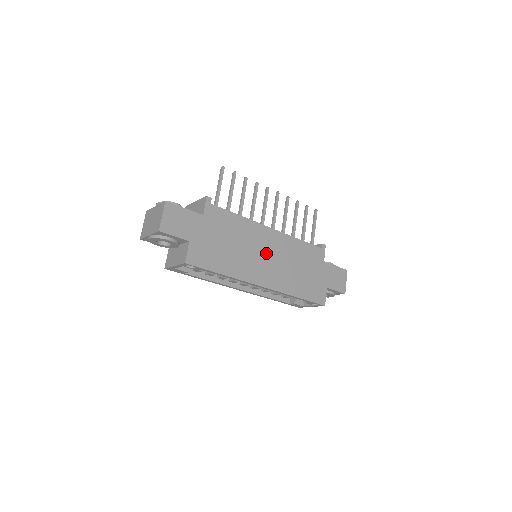
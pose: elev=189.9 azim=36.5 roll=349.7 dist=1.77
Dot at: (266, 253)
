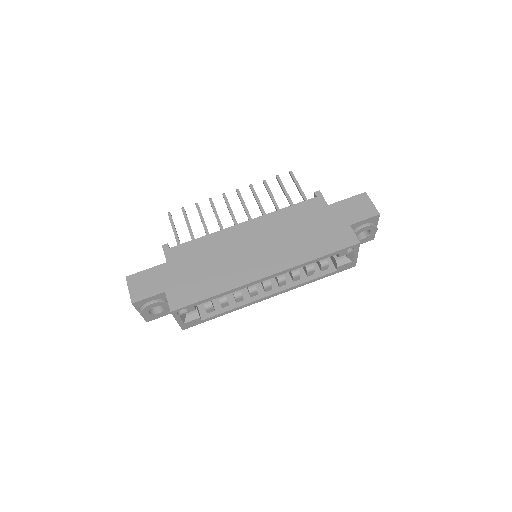
Dot at: (252, 246)
